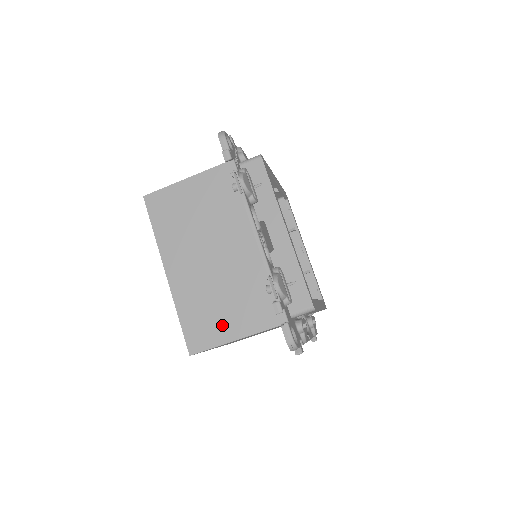
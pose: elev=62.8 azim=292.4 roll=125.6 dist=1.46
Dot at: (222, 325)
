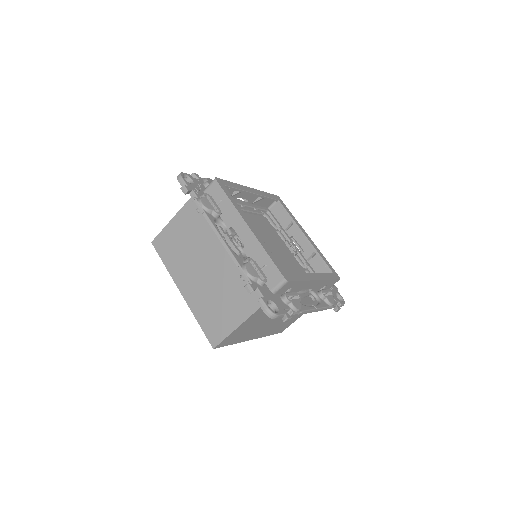
Dot at: (227, 317)
